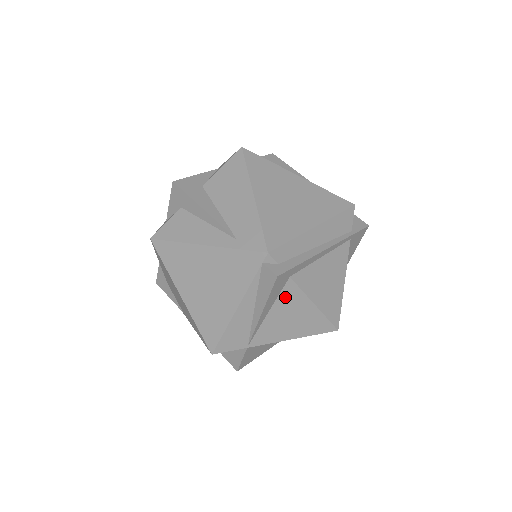
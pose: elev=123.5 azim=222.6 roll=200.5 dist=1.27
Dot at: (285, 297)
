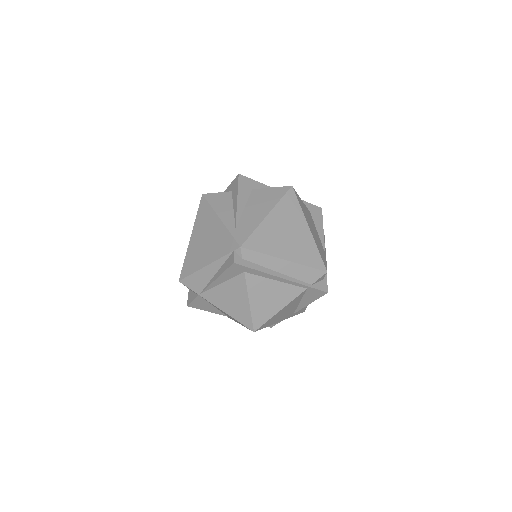
Dot at: (236, 282)
